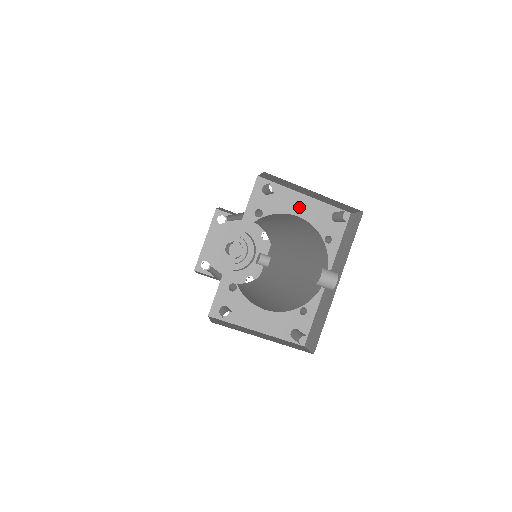
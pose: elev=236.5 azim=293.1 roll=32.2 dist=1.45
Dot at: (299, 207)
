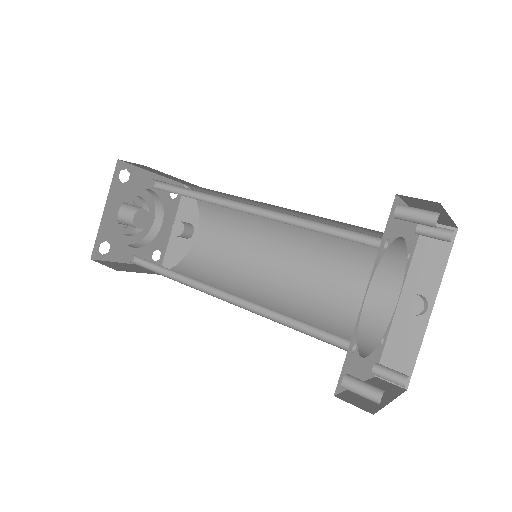
Dot at: (406, 226)
